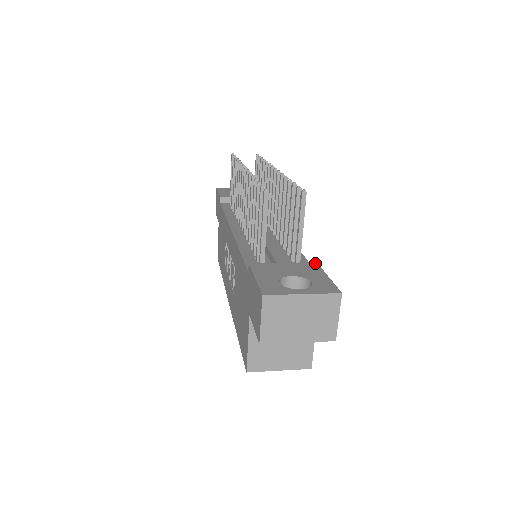
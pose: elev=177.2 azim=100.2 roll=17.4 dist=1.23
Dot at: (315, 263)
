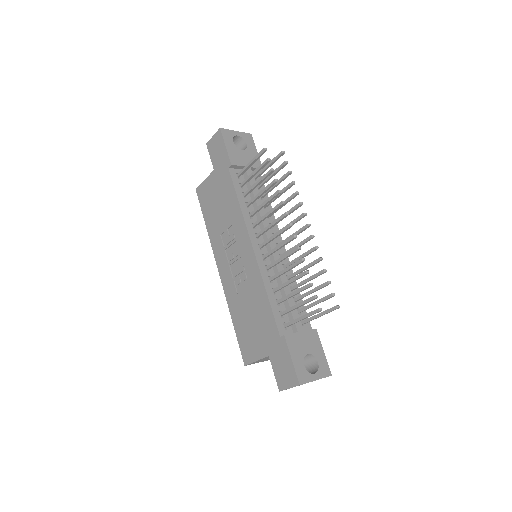
Dot at: (316, 331)
